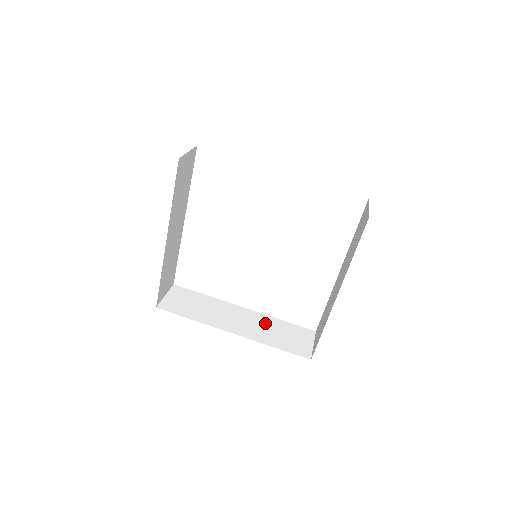
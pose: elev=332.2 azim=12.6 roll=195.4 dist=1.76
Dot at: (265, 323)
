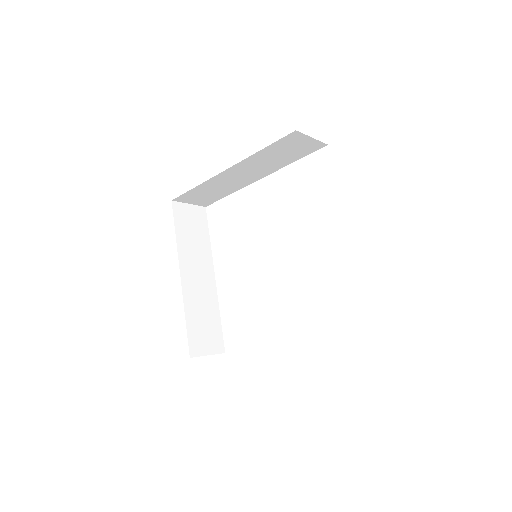
Dot at: occluded
